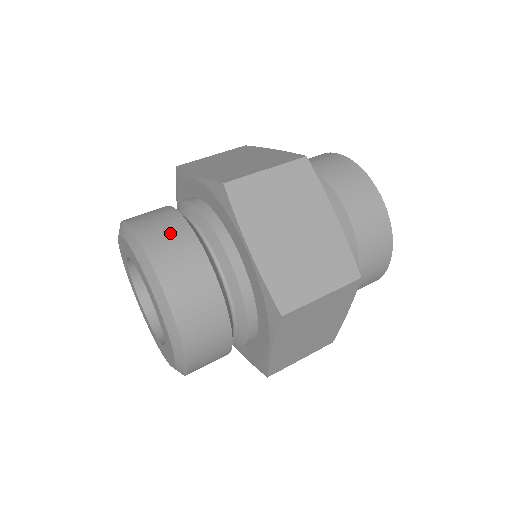
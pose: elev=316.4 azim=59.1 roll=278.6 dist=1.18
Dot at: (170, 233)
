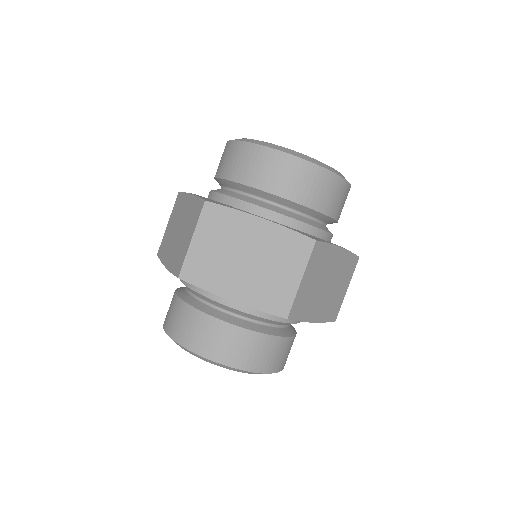
Dot at: (187, 322)
